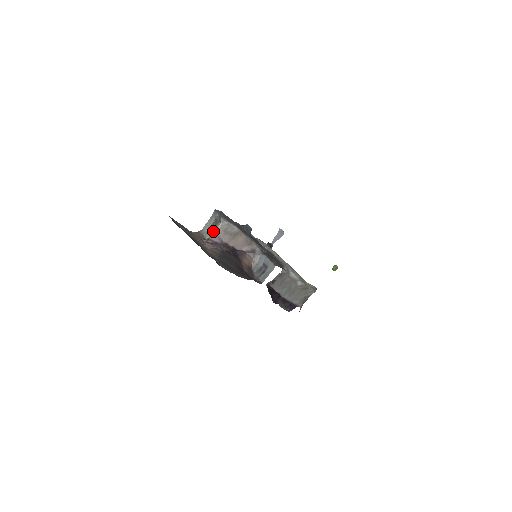
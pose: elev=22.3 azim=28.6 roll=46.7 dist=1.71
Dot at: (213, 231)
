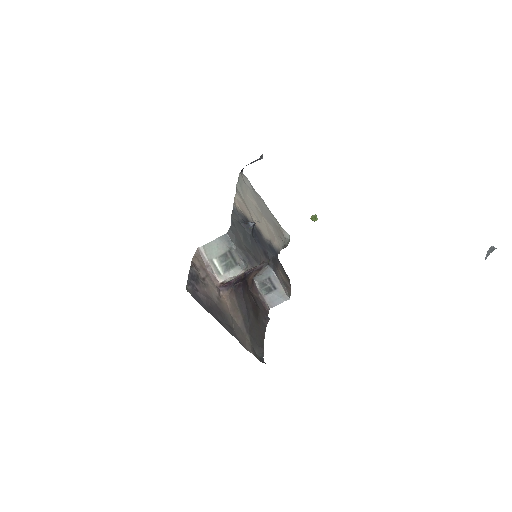
Dot at: (231, 277)
